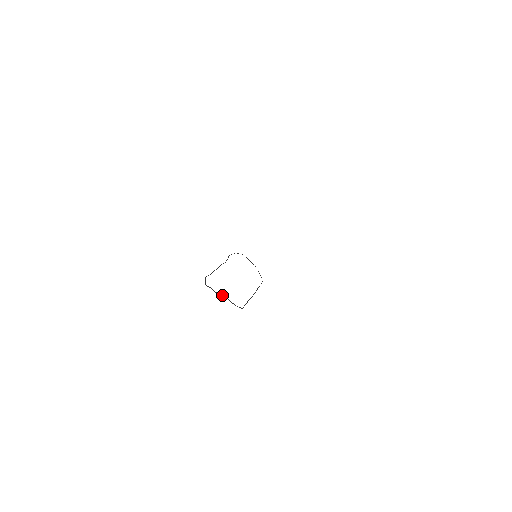
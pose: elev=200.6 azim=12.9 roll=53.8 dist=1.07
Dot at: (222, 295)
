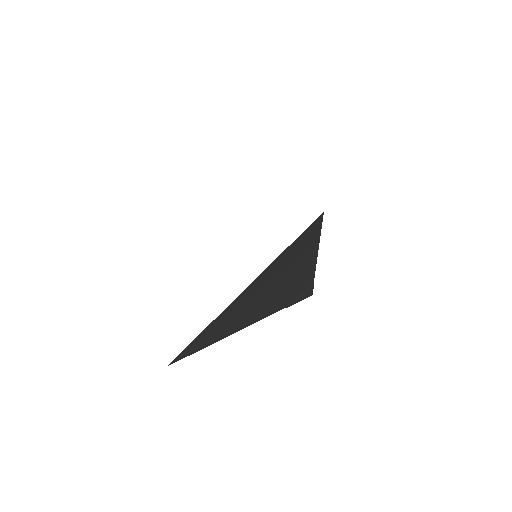
Dot at: (298, 298)
